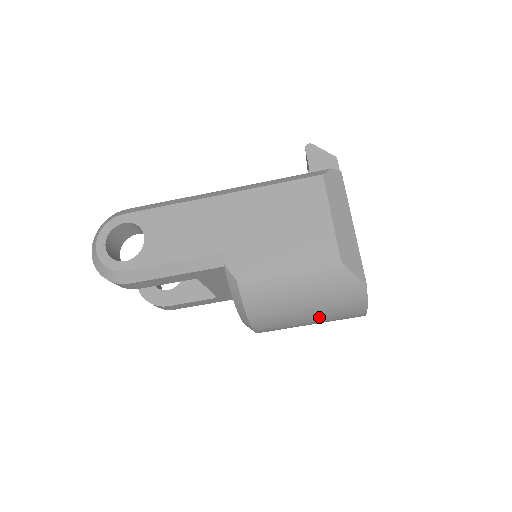
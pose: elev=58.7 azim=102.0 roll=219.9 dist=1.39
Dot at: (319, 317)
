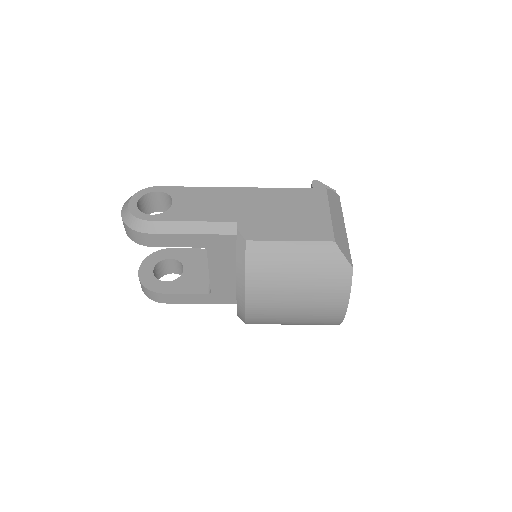
Dot at: (306, 300)
